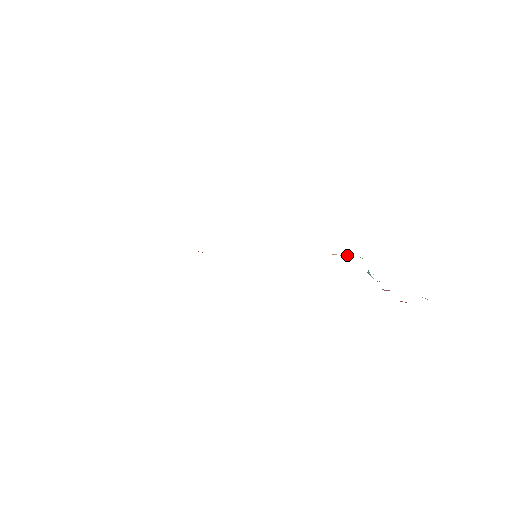
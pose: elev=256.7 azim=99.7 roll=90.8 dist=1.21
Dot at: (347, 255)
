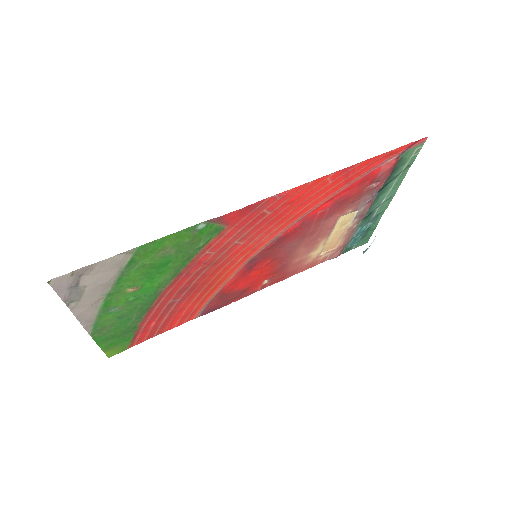
Dot at: (336, 255)
